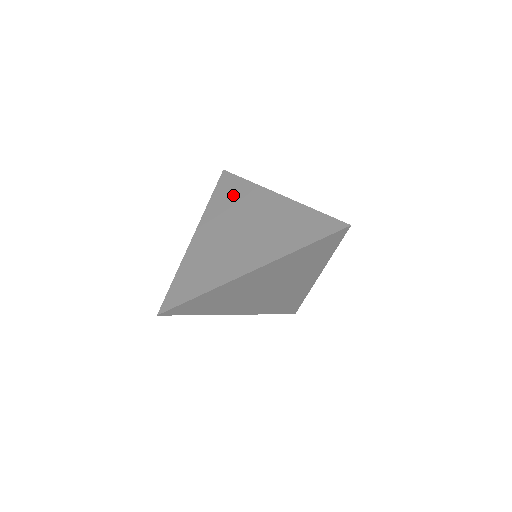
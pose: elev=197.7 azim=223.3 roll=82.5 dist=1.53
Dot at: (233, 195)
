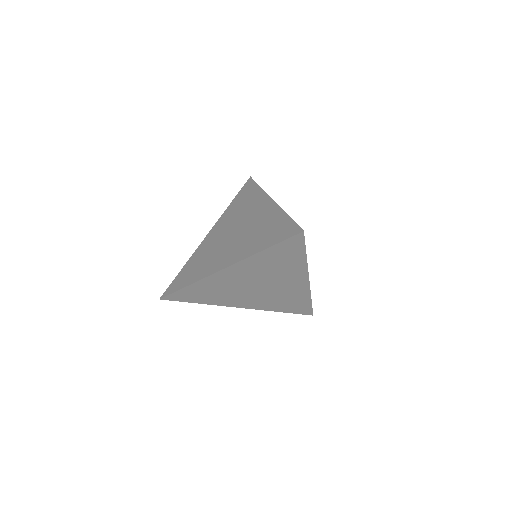
Dot at: (245, 200)
